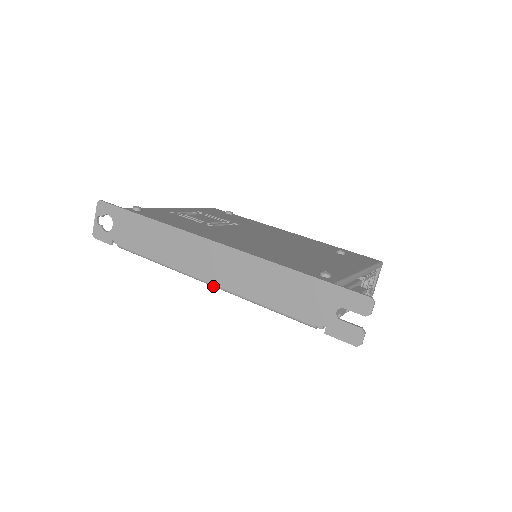
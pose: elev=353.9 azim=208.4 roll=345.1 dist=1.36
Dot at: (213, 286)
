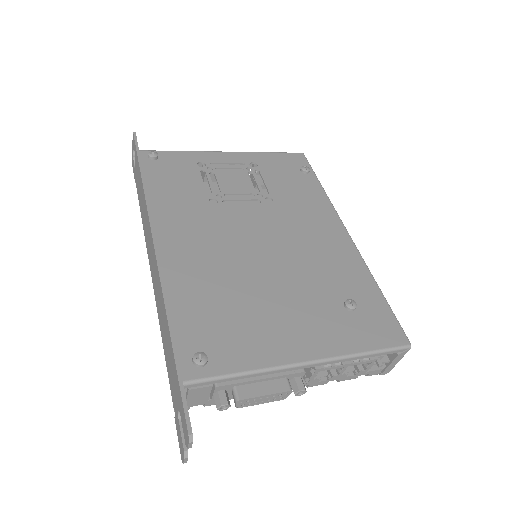
Dot at: occluded
